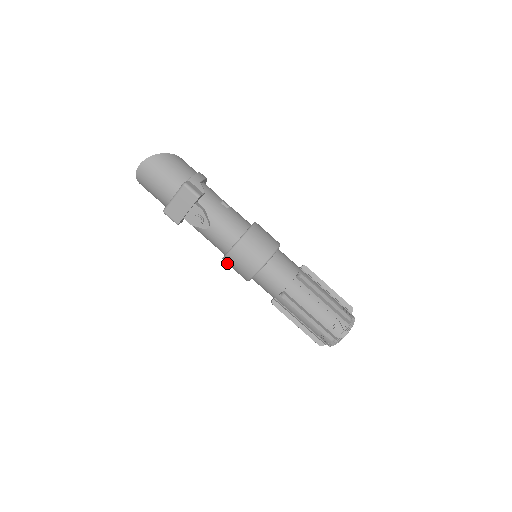
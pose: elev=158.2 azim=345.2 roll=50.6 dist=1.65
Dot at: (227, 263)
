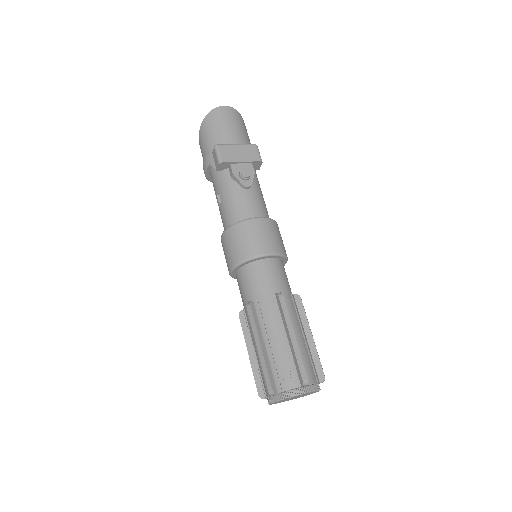
Dot at: (234, 231)
